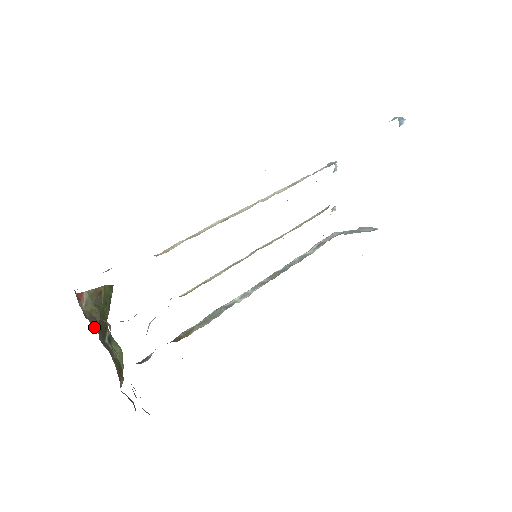
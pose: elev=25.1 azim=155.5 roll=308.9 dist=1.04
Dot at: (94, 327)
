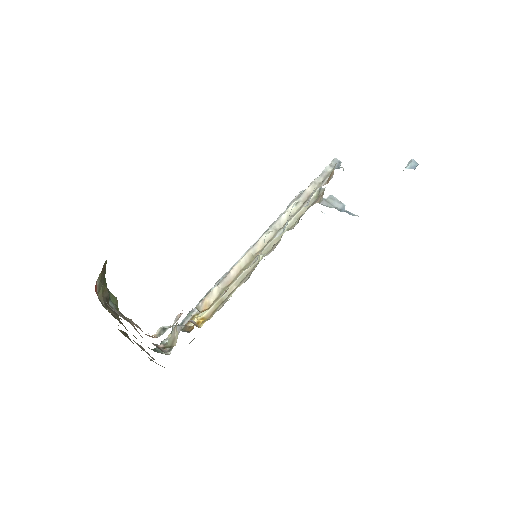
Dot at: (108, 308)
